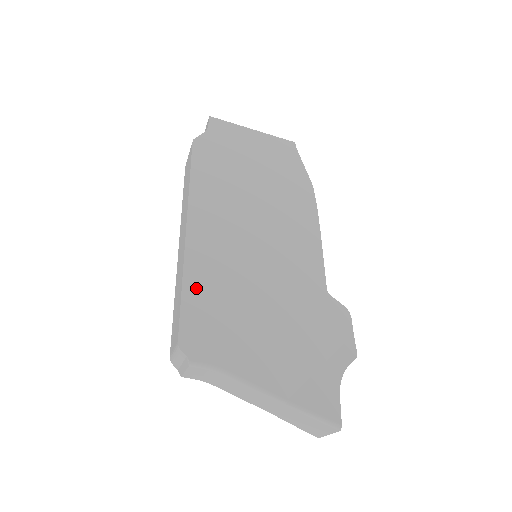
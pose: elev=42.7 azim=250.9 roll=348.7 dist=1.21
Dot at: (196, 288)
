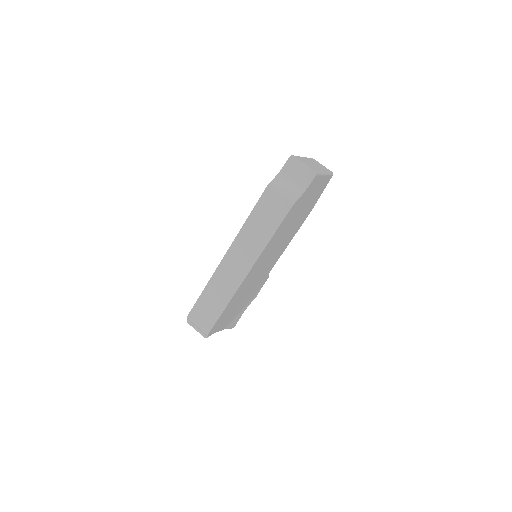
Dot at: (229, 305)
